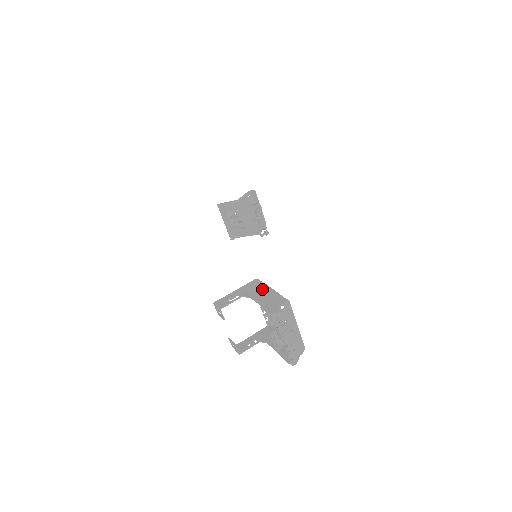
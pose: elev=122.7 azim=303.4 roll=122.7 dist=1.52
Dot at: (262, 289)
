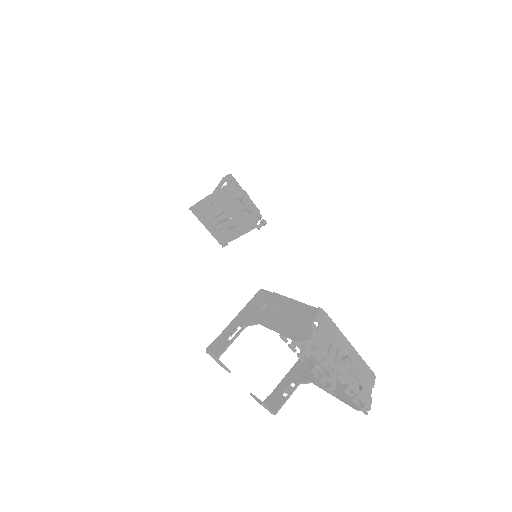
Dot at: (273, 304)
